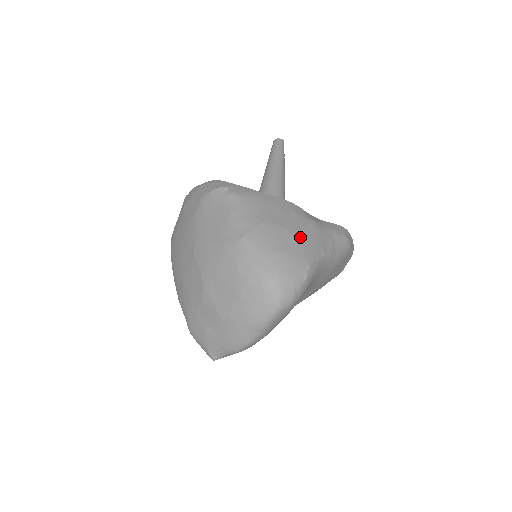
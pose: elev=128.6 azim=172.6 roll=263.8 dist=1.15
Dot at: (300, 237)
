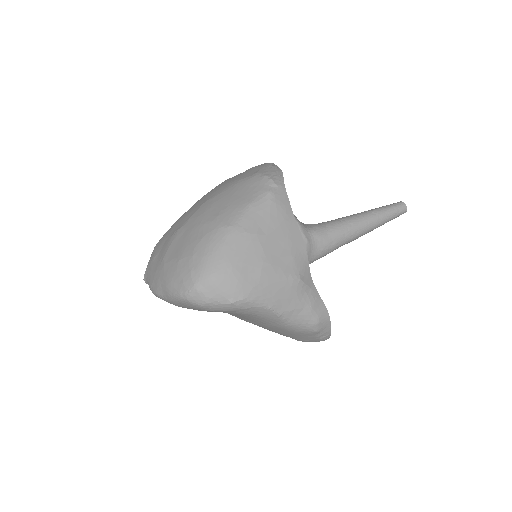
Dot at: (267, 275)
